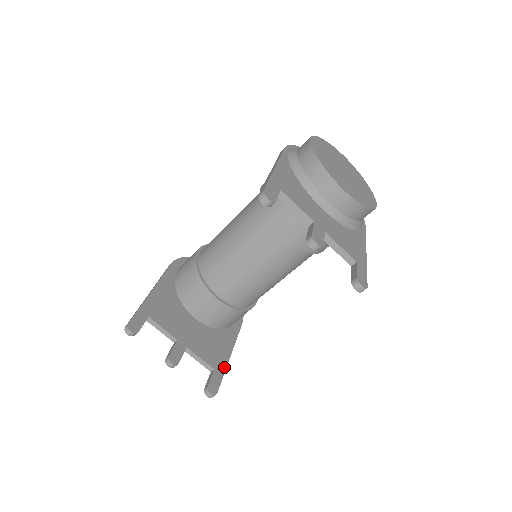
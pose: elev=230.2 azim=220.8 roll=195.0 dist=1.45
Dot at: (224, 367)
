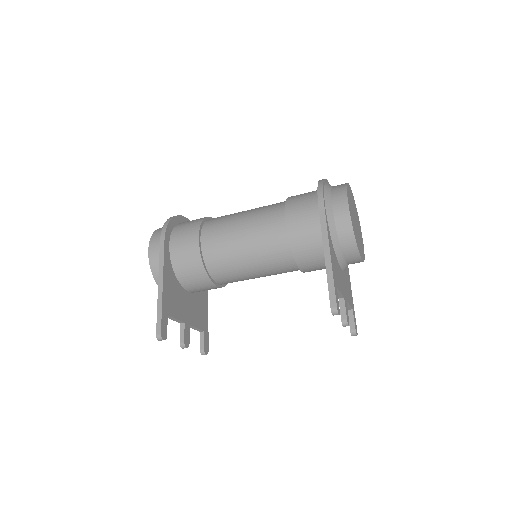
Dot at: (207, 324)
